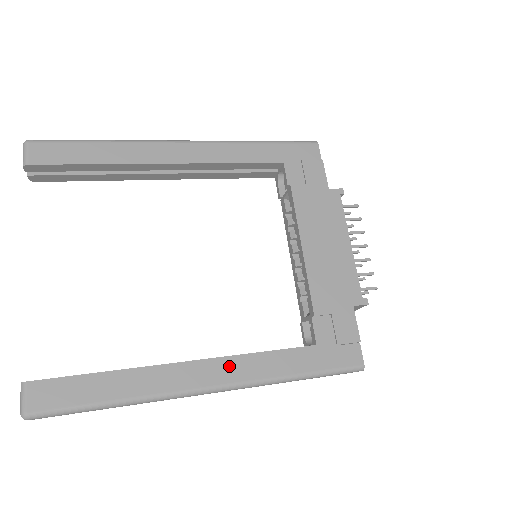
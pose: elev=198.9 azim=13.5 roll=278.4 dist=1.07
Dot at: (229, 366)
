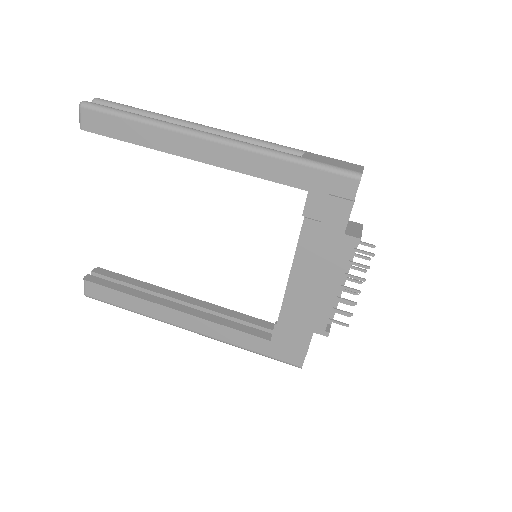
Dot at: (203, 325)
